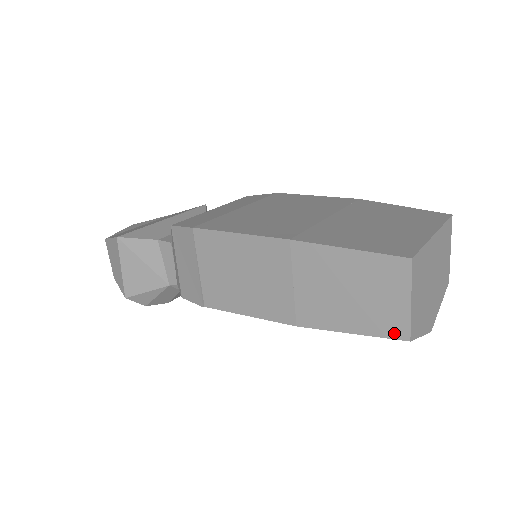
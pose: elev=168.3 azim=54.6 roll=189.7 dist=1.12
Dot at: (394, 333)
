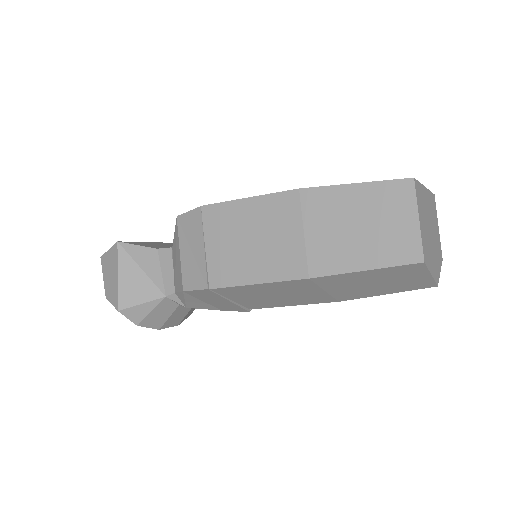
Dot at: (407, 258)
